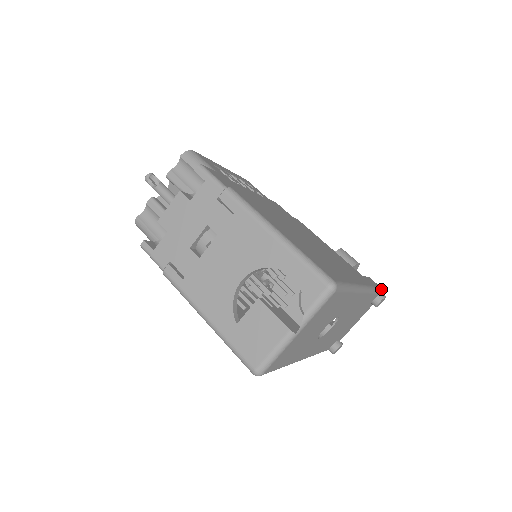
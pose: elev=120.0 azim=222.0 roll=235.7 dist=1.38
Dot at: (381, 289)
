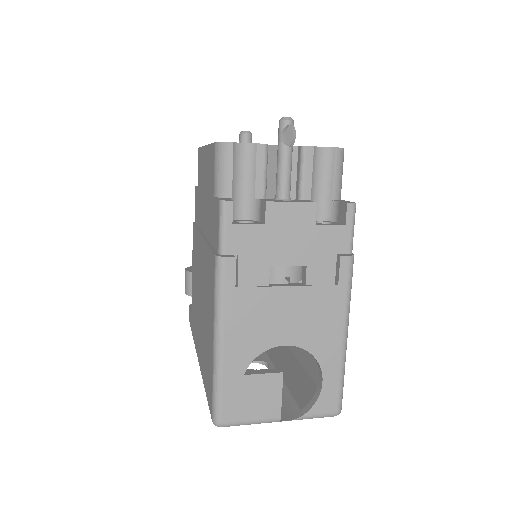
Dot at: occluded
